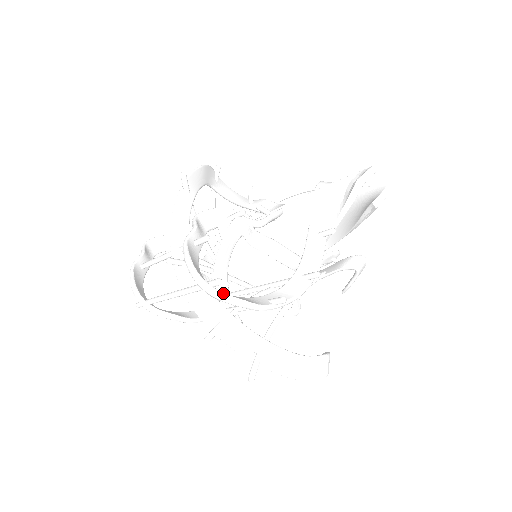
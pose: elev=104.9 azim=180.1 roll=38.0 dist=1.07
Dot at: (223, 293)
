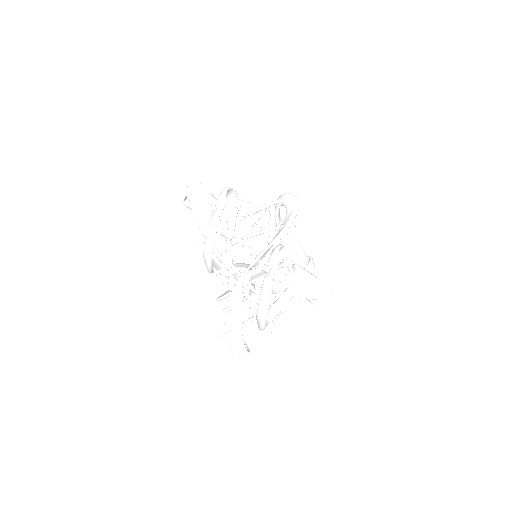
Dot at: occluded
